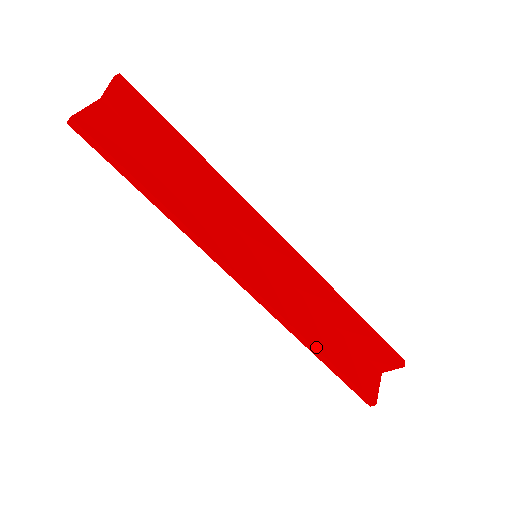
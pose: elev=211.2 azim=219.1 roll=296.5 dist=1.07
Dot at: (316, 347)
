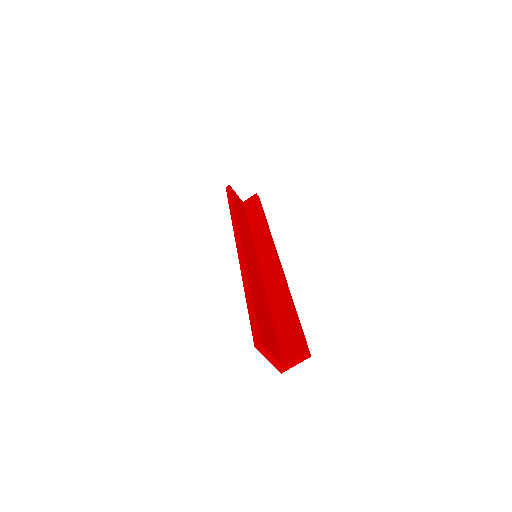
Dot at: (251, 287)
